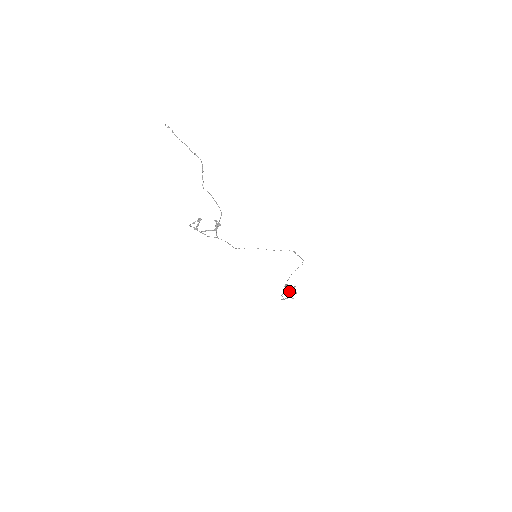
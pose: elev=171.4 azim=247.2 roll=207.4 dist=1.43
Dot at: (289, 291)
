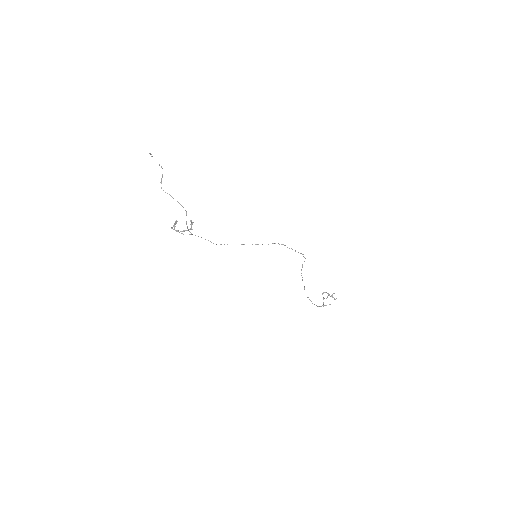
Dot at: (326, 298)
